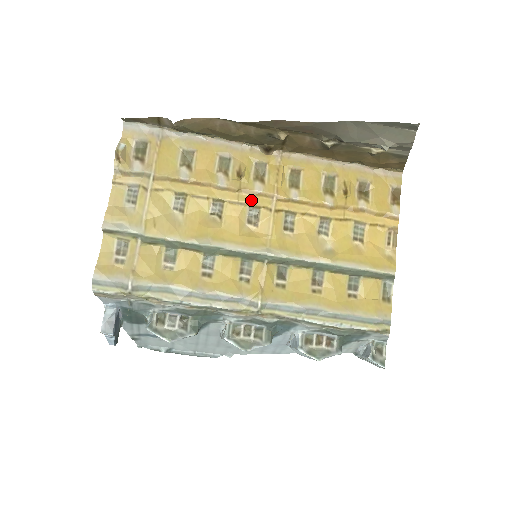
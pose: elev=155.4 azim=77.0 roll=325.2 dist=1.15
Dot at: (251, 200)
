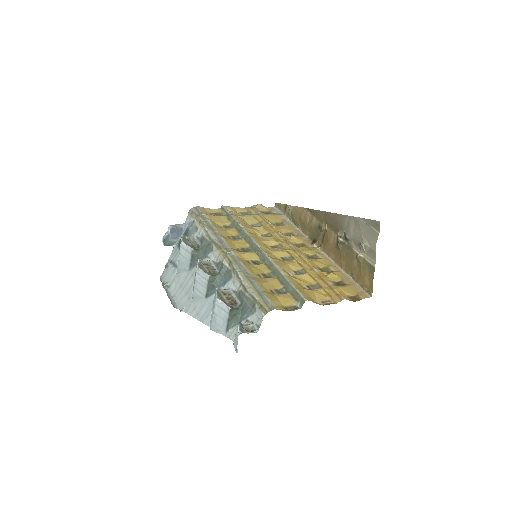
Dot at: (283, 243)
